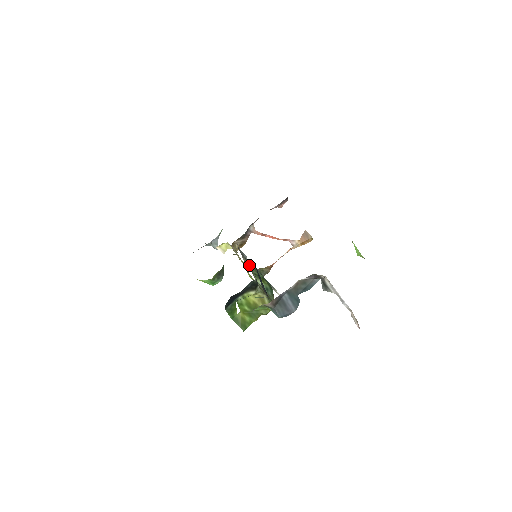
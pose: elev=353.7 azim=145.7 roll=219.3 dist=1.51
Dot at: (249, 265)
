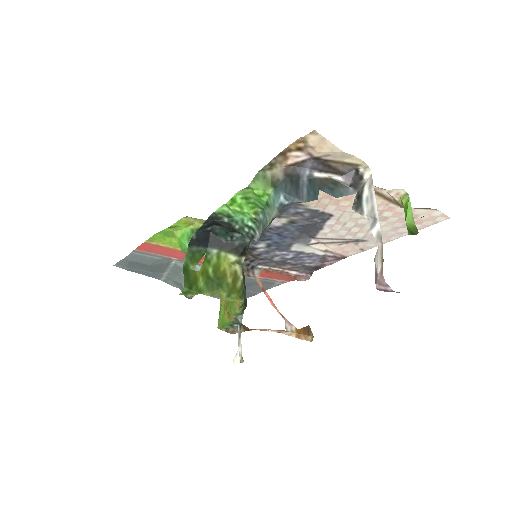
Dot at: occluded
